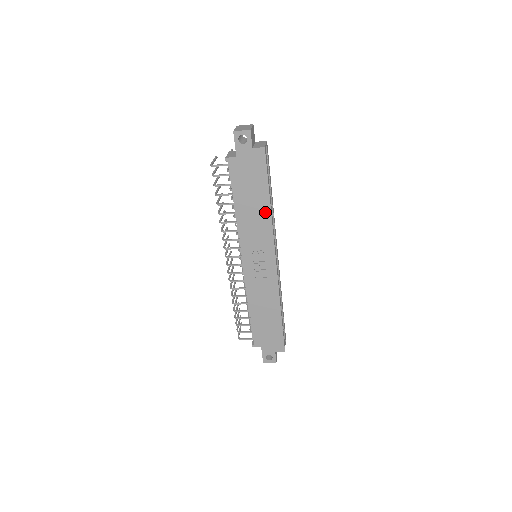
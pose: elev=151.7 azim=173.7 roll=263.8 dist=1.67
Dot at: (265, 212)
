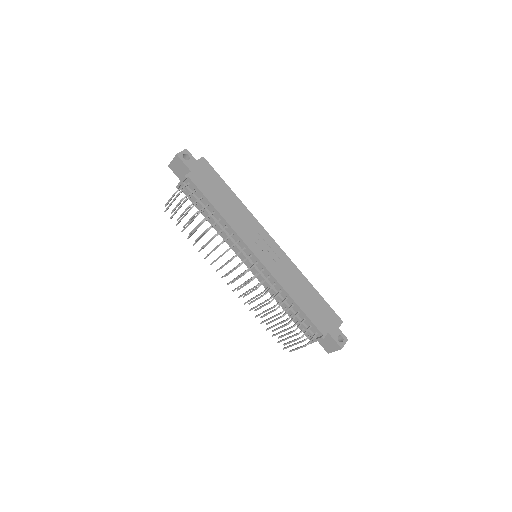
Dot at: (238, 204)
